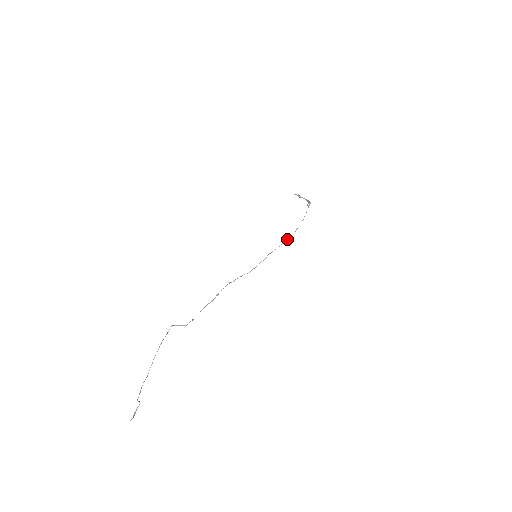
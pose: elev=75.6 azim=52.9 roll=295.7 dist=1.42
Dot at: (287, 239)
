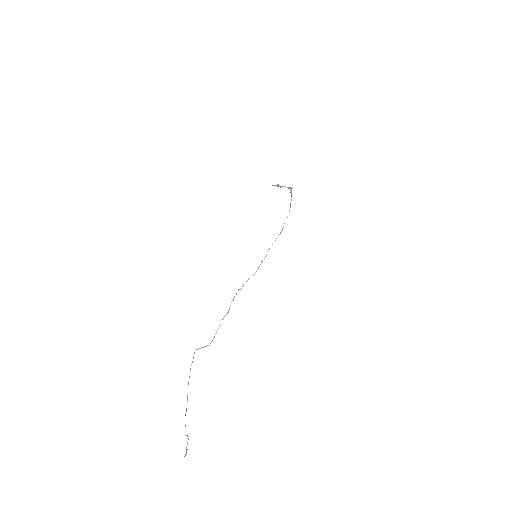
Dot at: occluded
